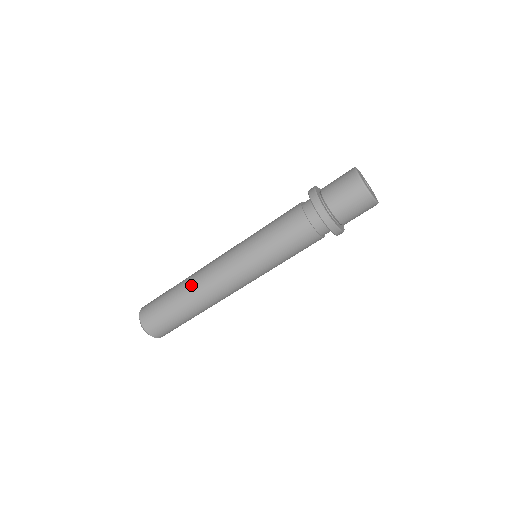
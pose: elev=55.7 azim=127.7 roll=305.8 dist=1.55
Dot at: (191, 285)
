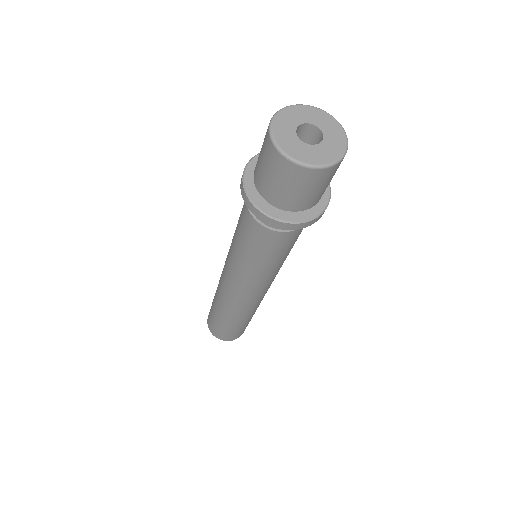
Dot at: (221, 306)
